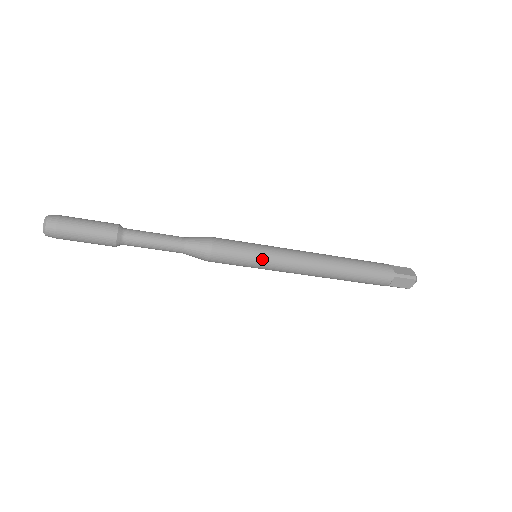
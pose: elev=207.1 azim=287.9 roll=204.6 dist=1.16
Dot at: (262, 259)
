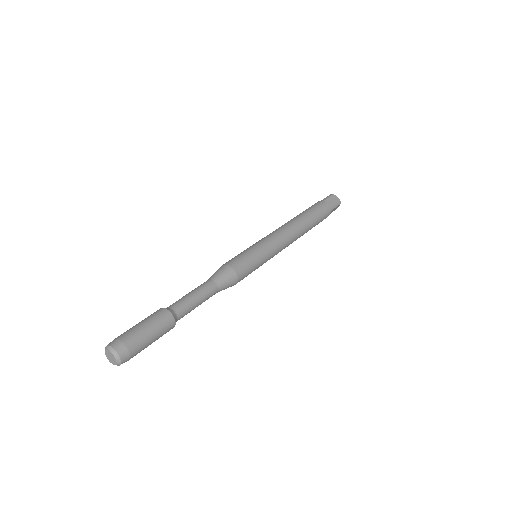
Dot at: (266, 259)
